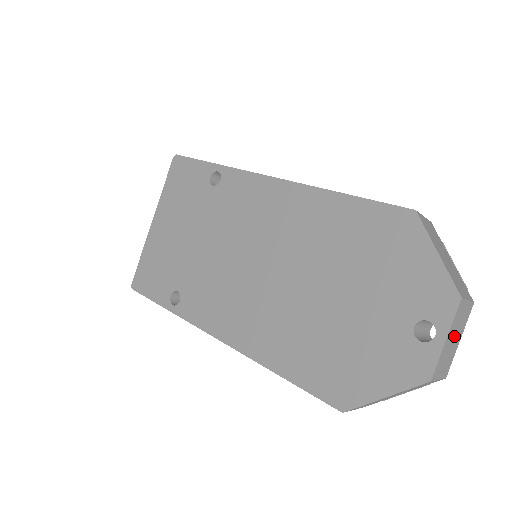
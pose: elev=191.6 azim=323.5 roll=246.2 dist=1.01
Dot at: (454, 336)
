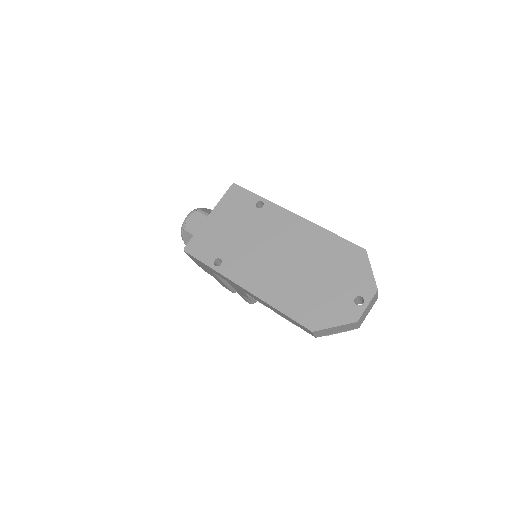
Dot at: (369, 307)
